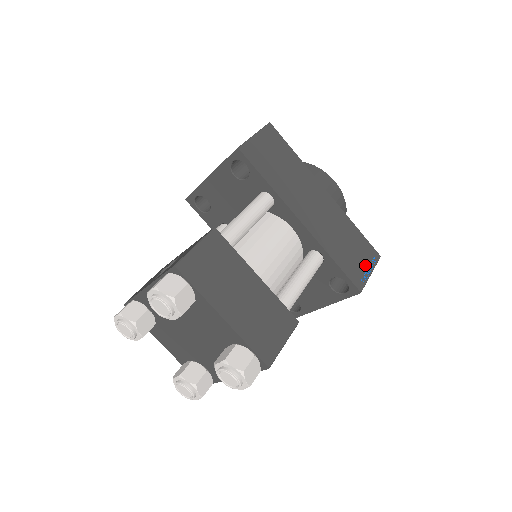
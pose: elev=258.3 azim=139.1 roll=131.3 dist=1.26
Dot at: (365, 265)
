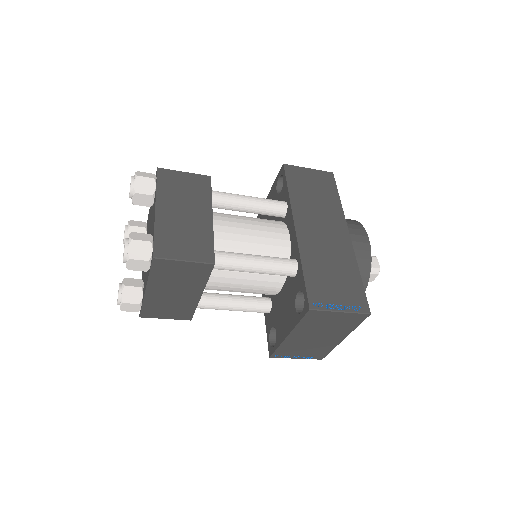
Dot at: (340, 301)
